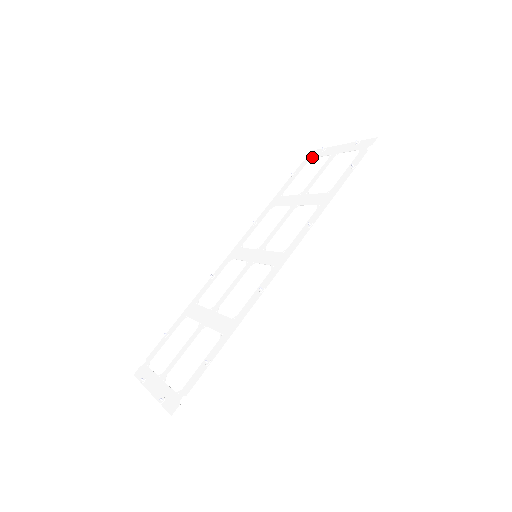
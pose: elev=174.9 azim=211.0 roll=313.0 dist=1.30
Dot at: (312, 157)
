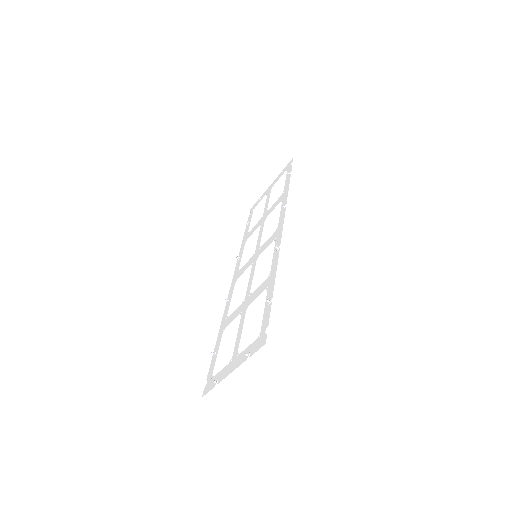
Dot at: (254, 208)
